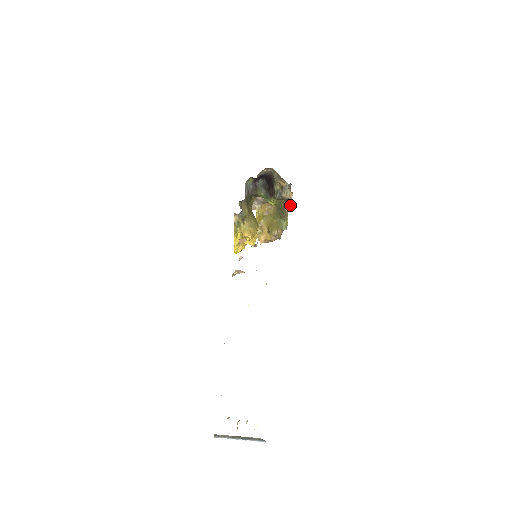
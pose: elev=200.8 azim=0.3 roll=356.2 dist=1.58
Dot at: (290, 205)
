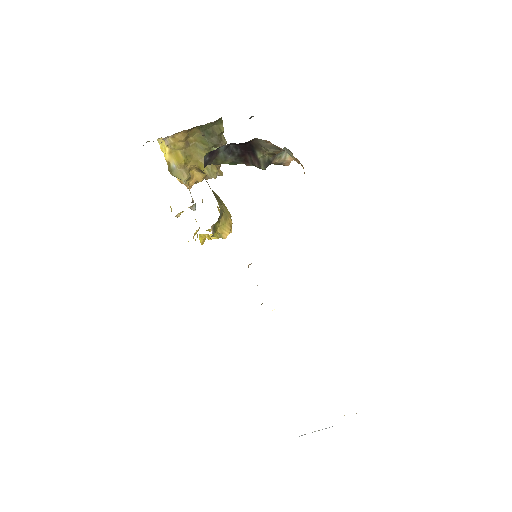
Dot at: occluded
